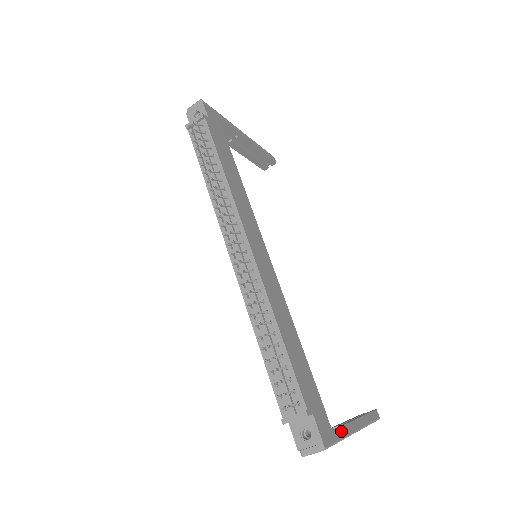
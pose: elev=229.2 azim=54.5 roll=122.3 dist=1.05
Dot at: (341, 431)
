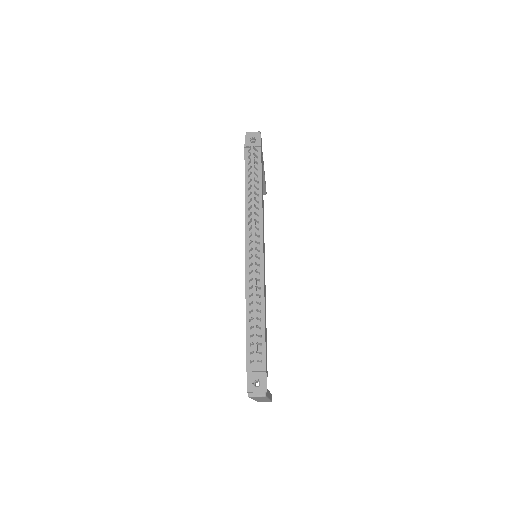
Dot at: occluded
